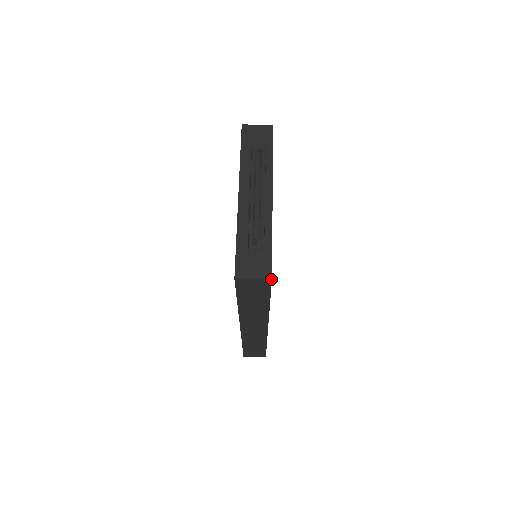
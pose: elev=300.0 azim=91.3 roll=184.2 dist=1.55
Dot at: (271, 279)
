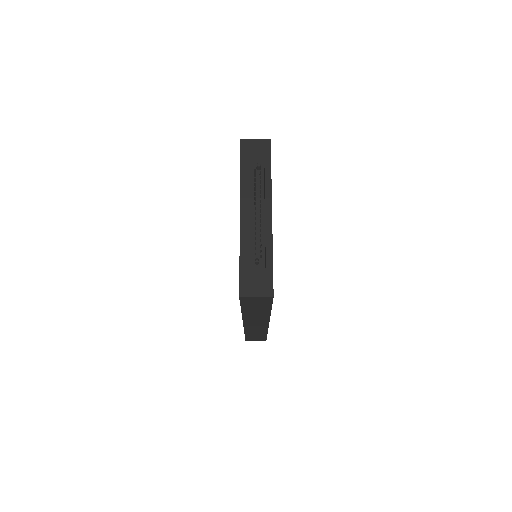
Dot at: (273, 297)
